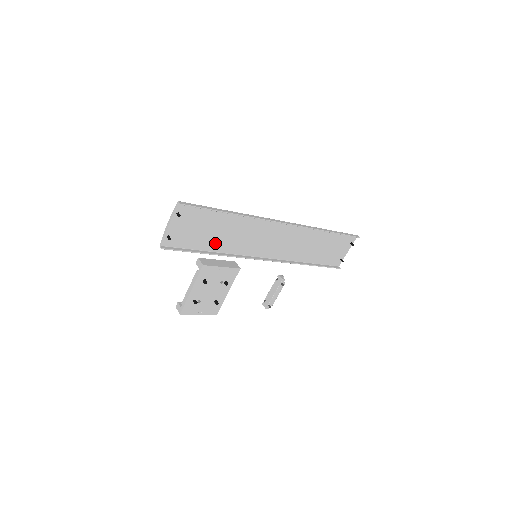
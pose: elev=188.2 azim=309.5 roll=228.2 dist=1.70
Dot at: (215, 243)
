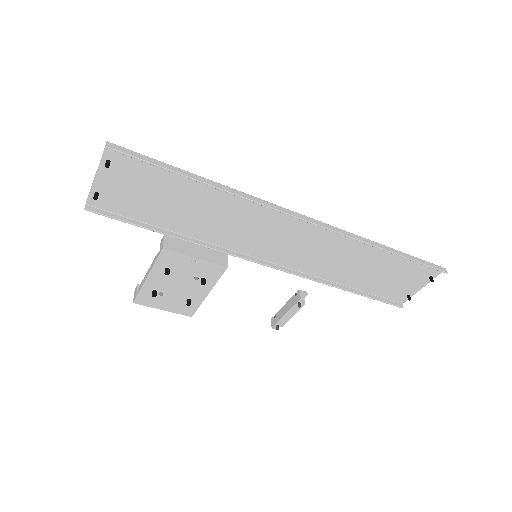
Dot at: (181, 221)
